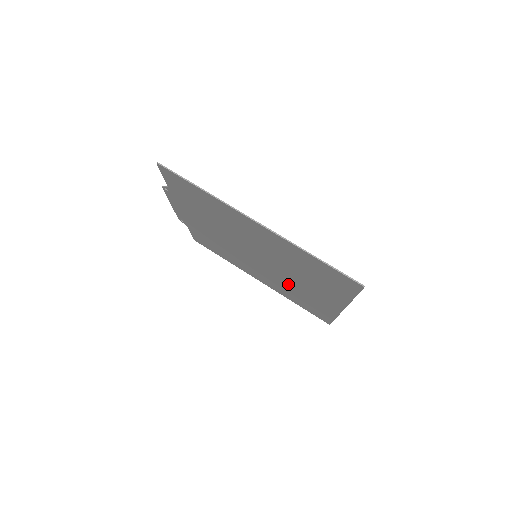
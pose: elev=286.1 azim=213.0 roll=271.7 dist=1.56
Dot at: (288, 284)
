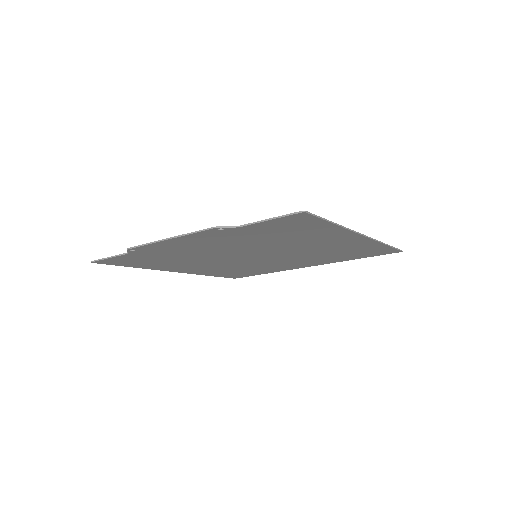
Dot at: (253, 266)
